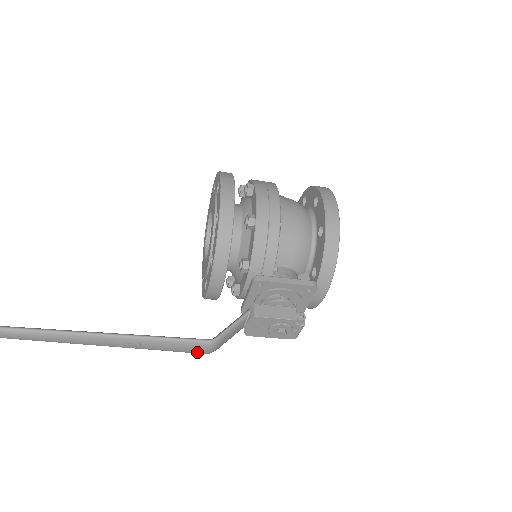
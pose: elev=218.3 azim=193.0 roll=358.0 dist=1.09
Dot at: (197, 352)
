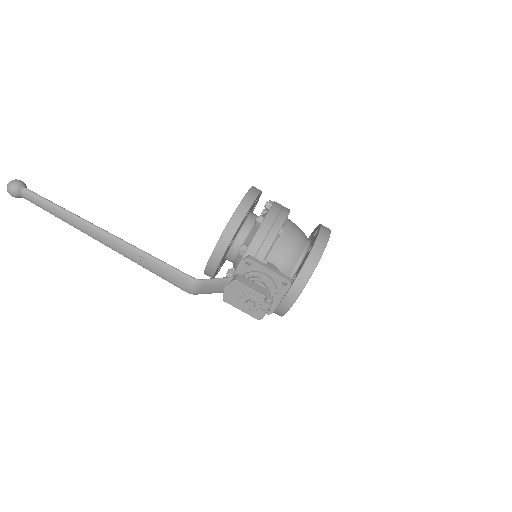
Dot at: (182, 287)
